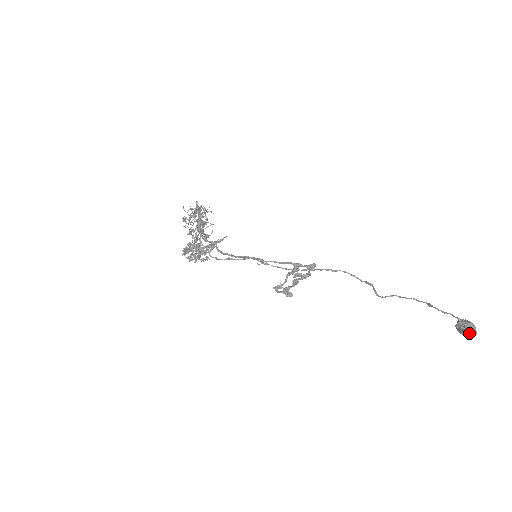
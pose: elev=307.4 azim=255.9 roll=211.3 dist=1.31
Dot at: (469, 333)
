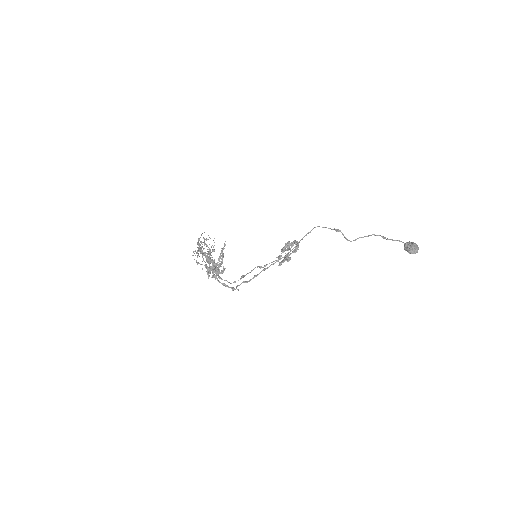
Dot at: occluded
